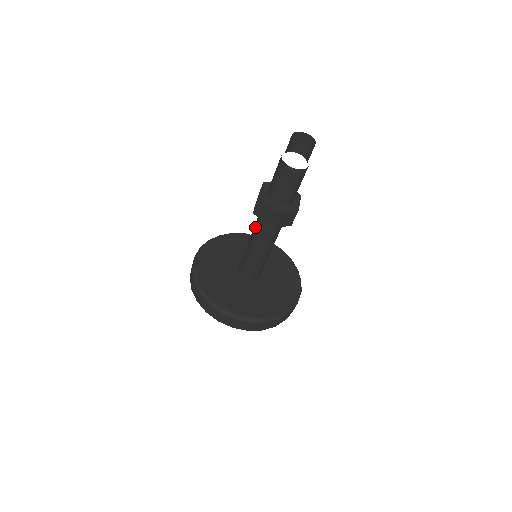
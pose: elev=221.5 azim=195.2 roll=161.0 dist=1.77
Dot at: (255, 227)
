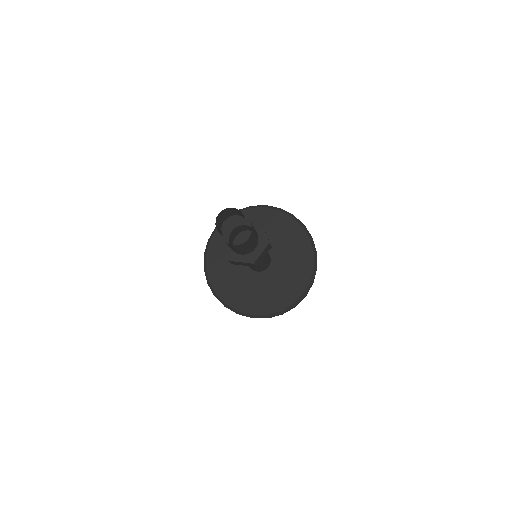
Dot at: occluded
